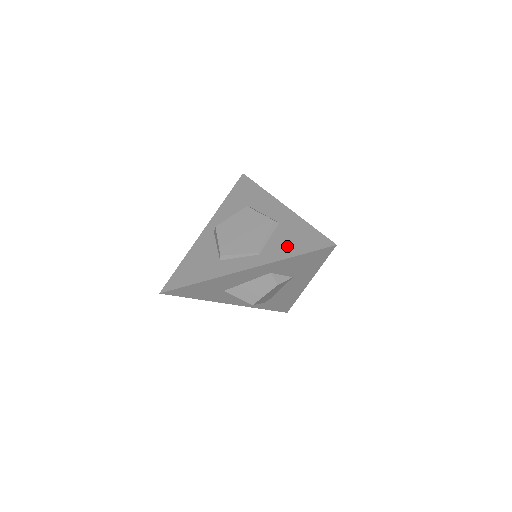
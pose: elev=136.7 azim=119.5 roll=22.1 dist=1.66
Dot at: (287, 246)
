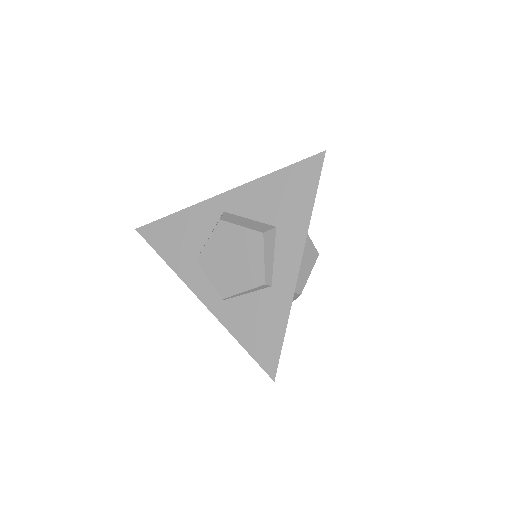
Dot at: (247, 325)
